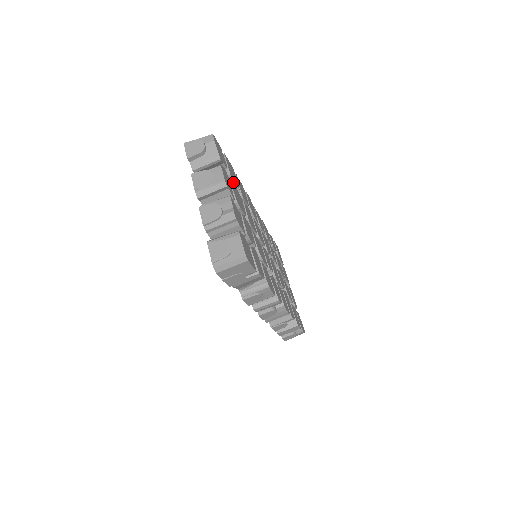
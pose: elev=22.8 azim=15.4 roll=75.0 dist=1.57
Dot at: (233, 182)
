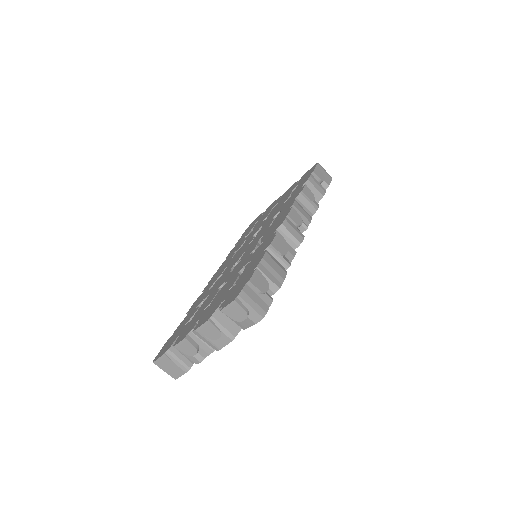
Dot at: occluded
